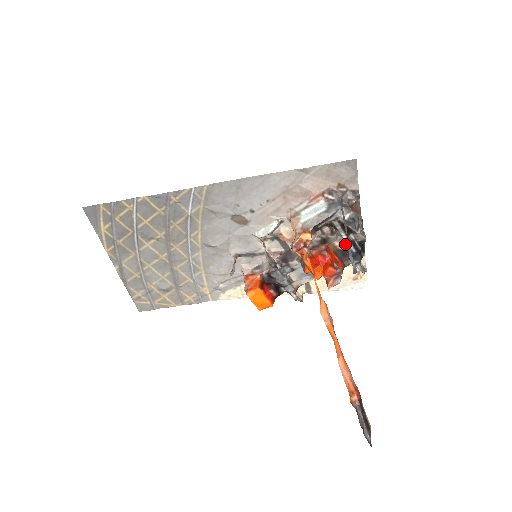
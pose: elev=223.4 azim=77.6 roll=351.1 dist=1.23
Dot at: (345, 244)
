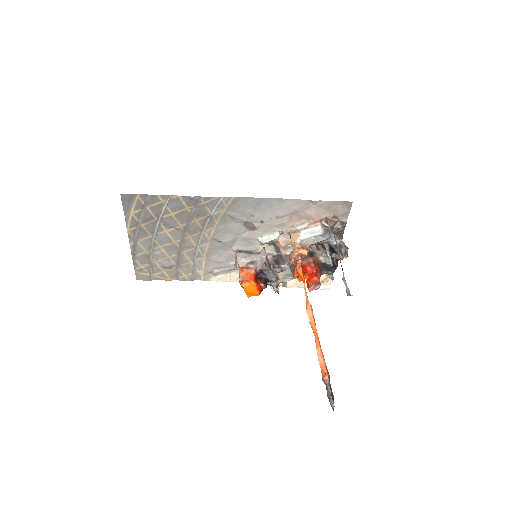
Dot at: (327, 260)
